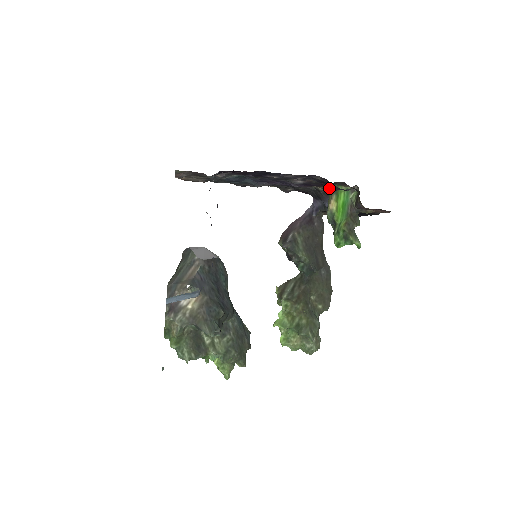
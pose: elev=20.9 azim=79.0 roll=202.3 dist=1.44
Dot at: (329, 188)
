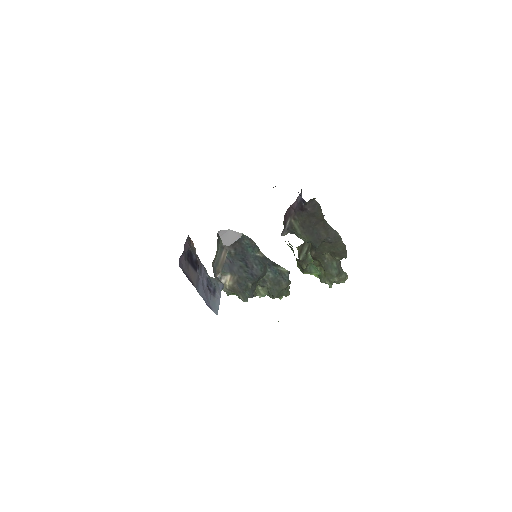
Dot at: occluded
